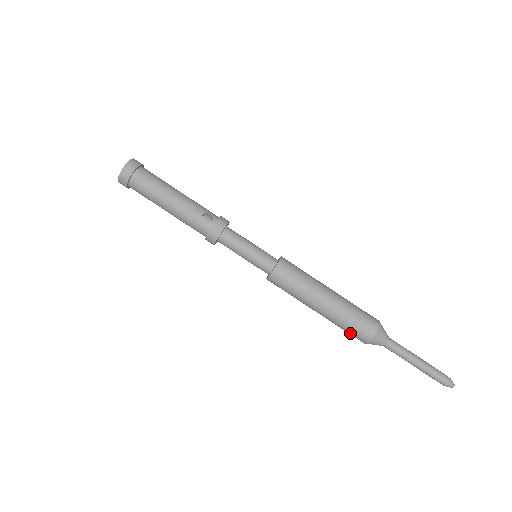
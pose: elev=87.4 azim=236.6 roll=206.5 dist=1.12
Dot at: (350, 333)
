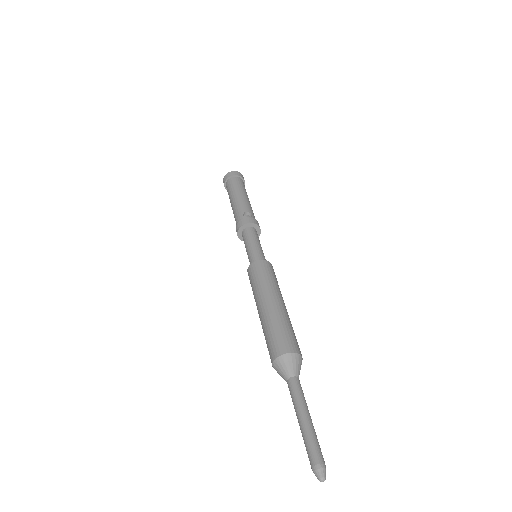
Dot at: (268, 346)
